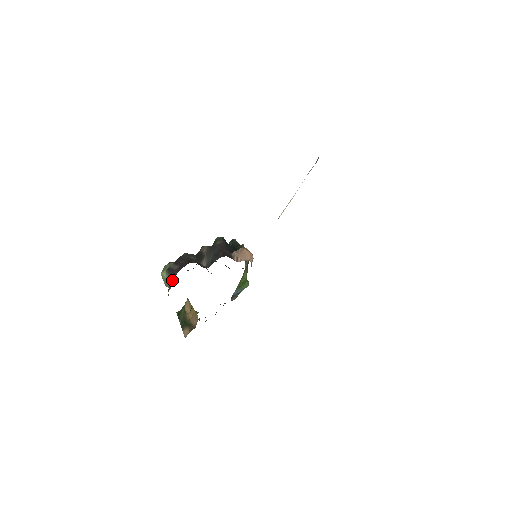
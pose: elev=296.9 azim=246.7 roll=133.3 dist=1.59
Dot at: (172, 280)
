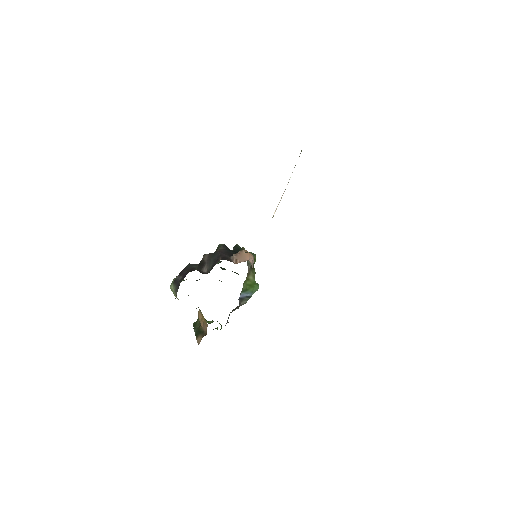
Dot at: (177, 290)
